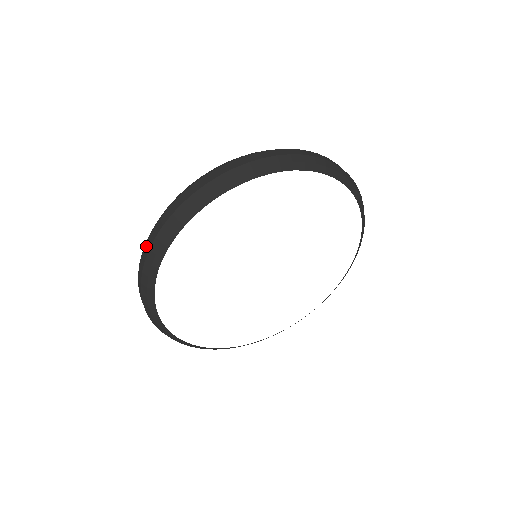
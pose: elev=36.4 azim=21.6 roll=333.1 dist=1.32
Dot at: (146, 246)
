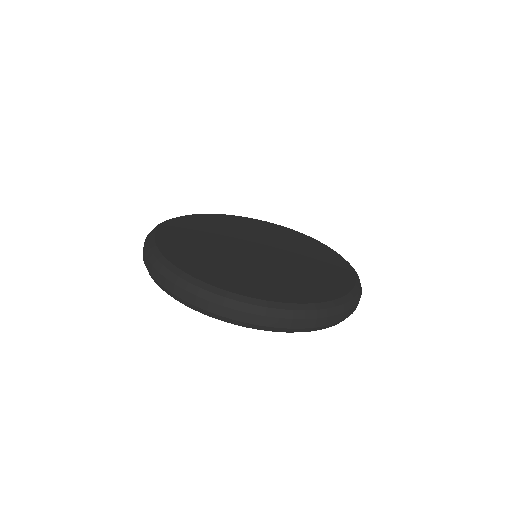
Dot at: occluded
